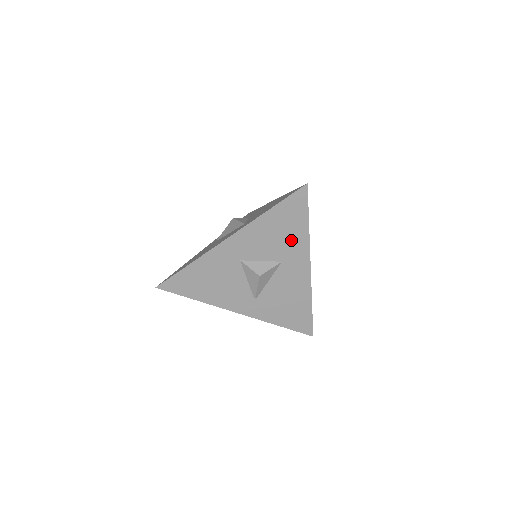
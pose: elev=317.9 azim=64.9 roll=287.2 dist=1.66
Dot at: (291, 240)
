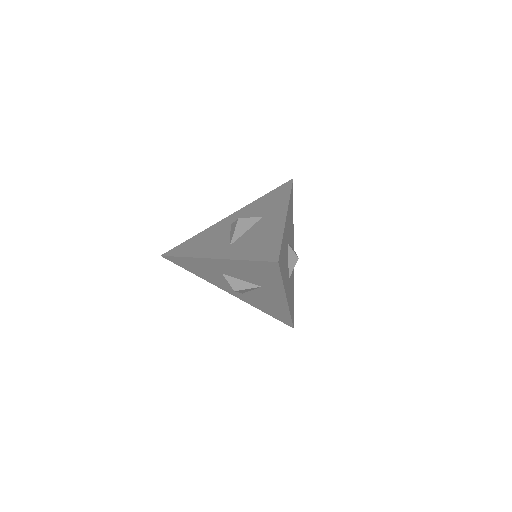
Dot at: (275, 204)
